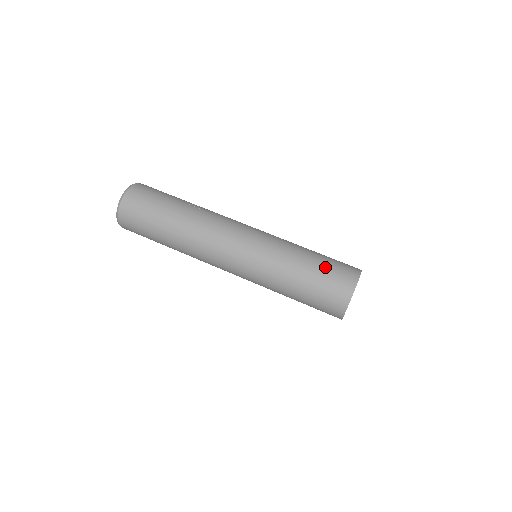
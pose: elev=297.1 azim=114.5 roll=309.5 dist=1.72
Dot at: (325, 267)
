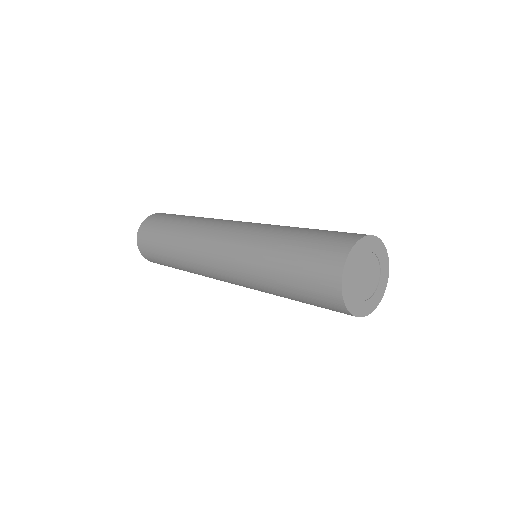
Dot at: (324, 231)
